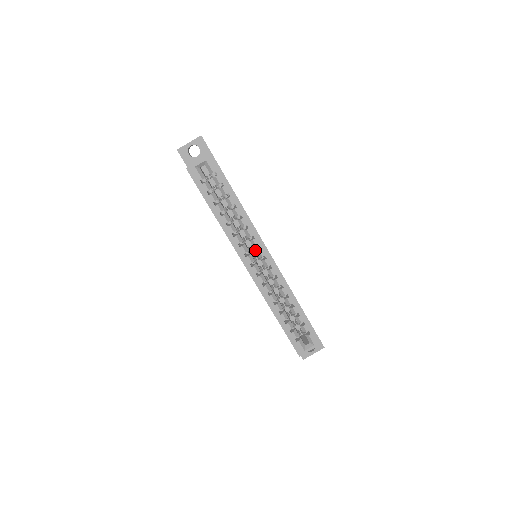
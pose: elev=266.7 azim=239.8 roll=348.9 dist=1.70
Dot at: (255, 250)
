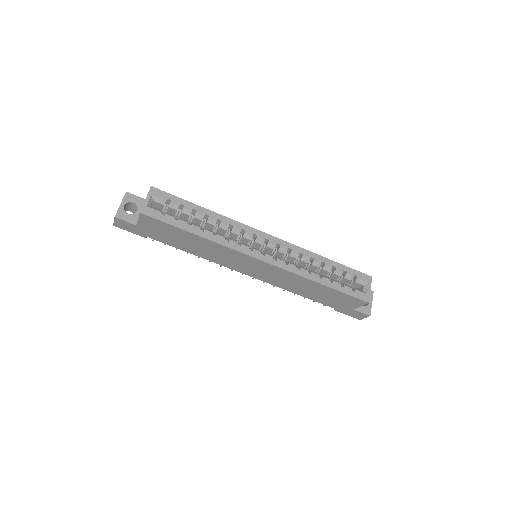
Dot at: (253, 242)
